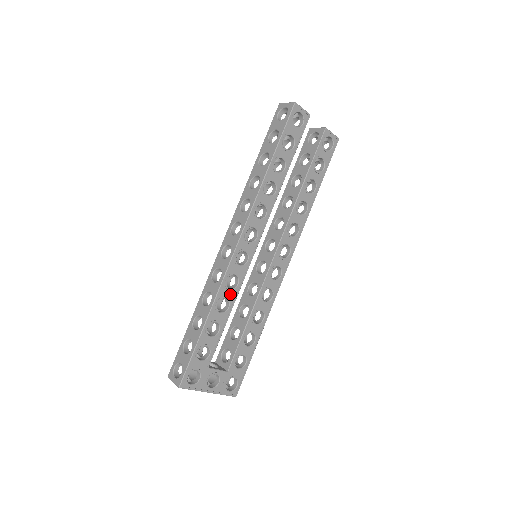
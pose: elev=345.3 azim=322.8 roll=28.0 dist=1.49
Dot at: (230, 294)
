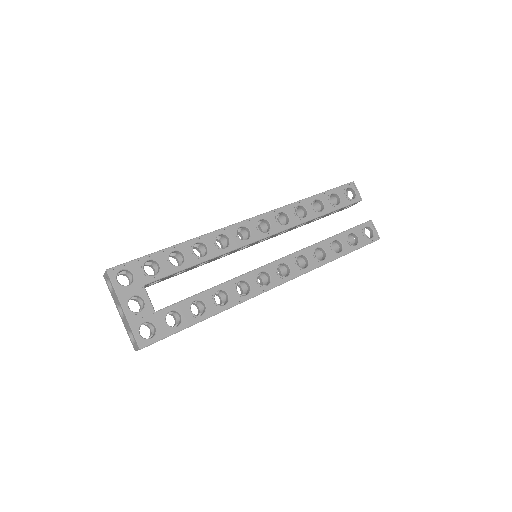
Dot at: (213, 248)
